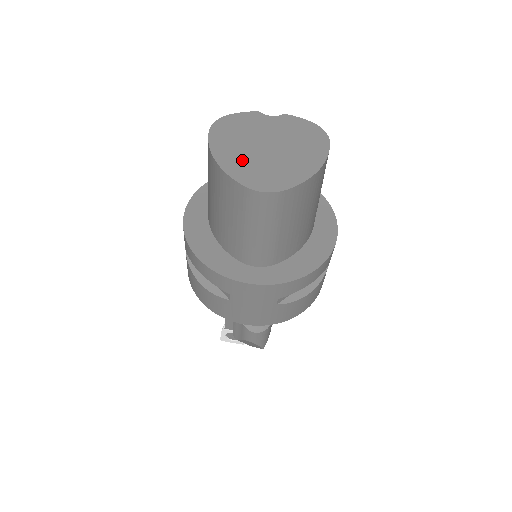
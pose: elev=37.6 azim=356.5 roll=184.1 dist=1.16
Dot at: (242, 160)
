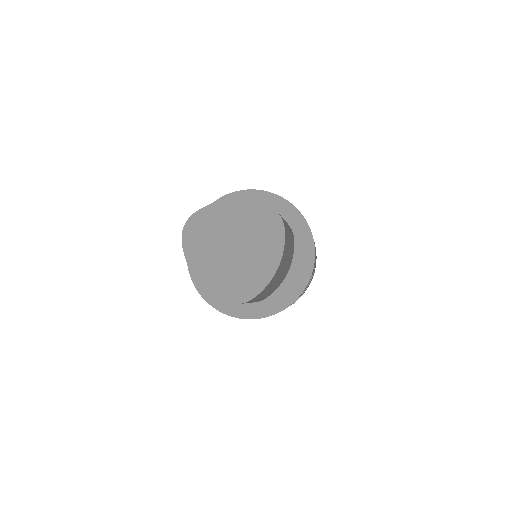
Dot at: (215, 271)
